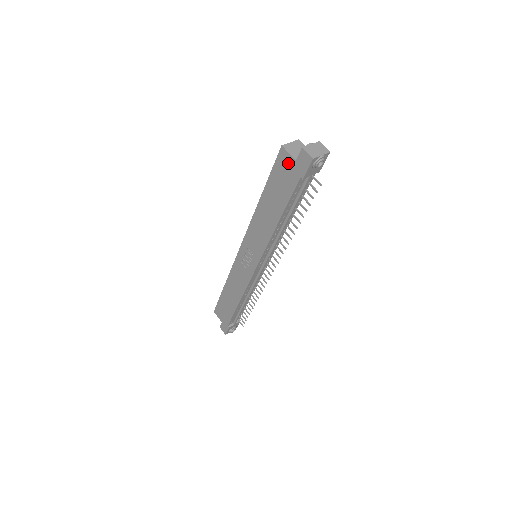
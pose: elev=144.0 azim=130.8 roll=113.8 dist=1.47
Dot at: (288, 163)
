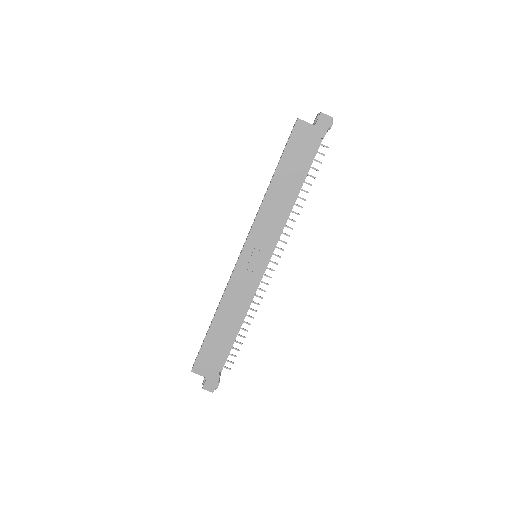
Dot at: (306, 131)
